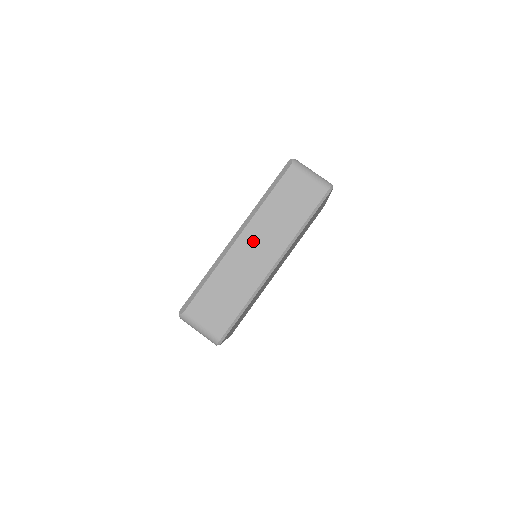
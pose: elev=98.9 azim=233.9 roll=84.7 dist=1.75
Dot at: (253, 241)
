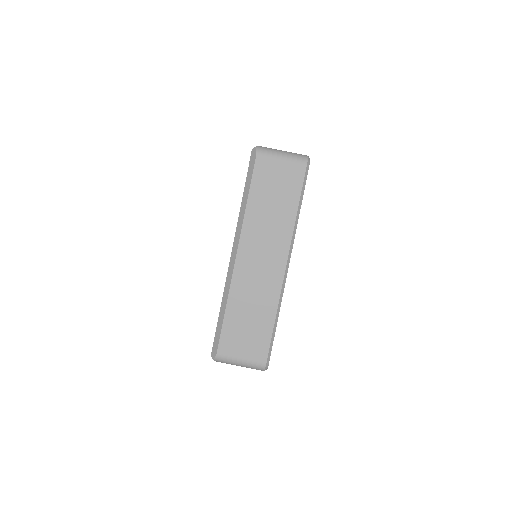
Dot at: (253, 252)
